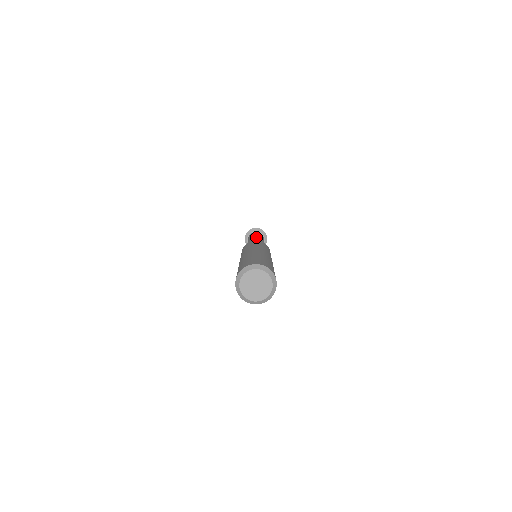
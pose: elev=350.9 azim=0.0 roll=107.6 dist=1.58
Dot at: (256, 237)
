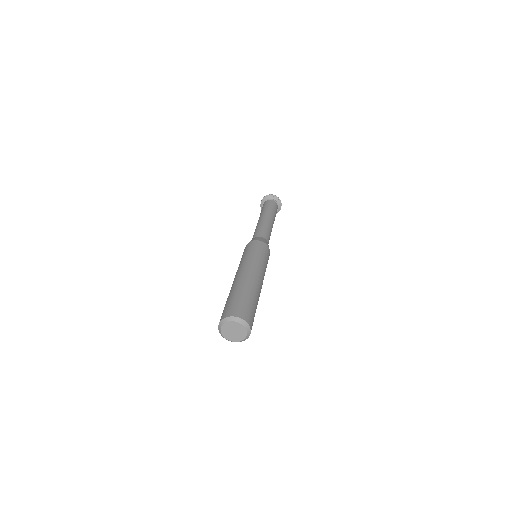
Dot at: (270, 222)
